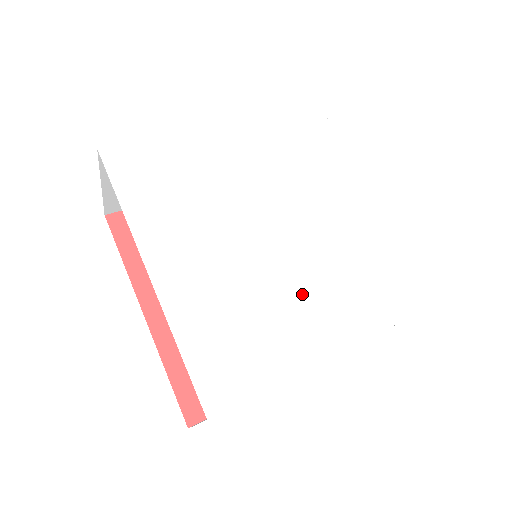
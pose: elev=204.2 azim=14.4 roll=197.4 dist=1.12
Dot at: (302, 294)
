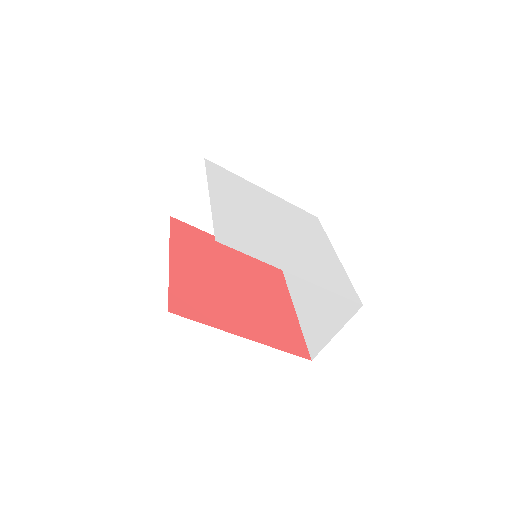
Dot at: (285, 250)
